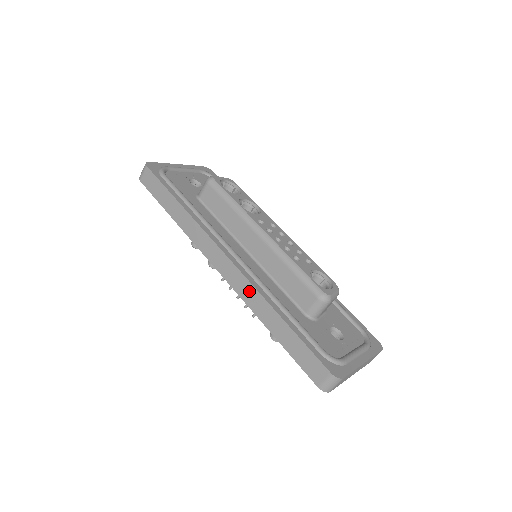
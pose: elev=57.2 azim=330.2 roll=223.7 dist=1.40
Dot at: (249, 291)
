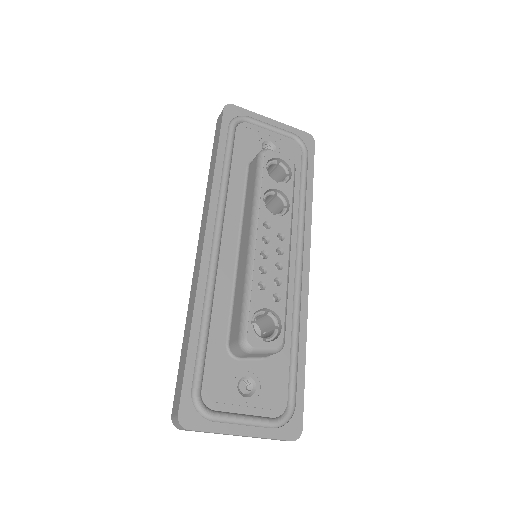
Dot at: (195, 285)
